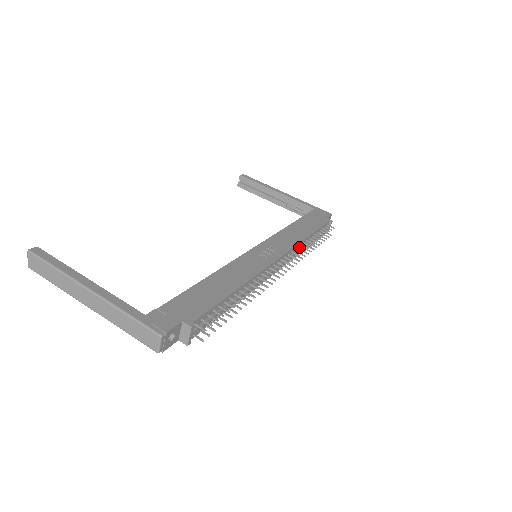
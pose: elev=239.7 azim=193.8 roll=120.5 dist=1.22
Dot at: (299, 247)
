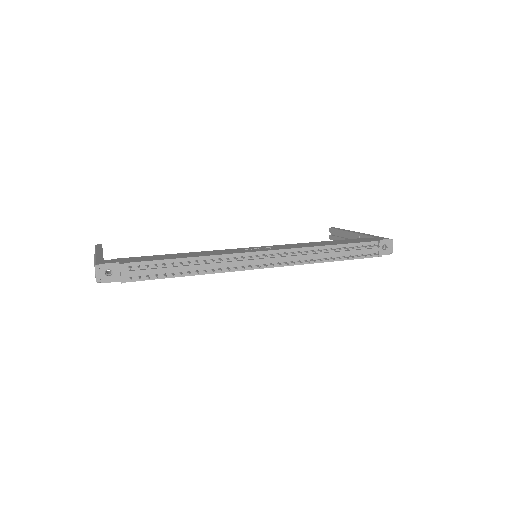
Dot at: (305, 251)
